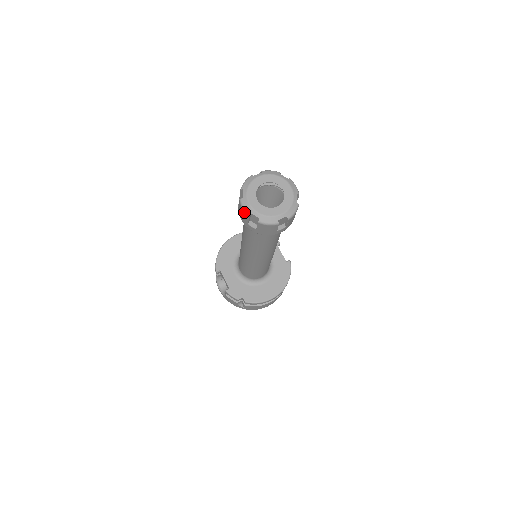
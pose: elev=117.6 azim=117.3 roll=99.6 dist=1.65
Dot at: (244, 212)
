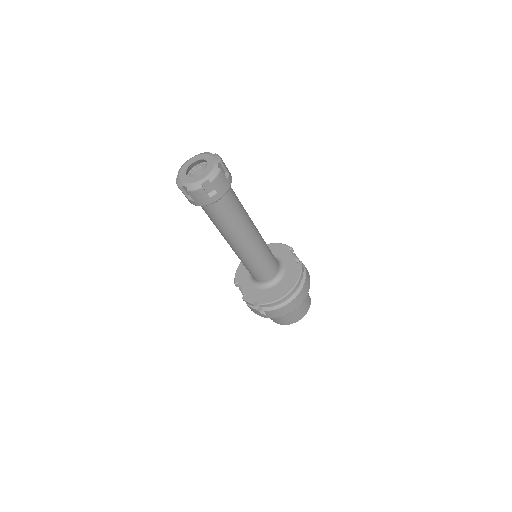
Dot at: (178, 187)
